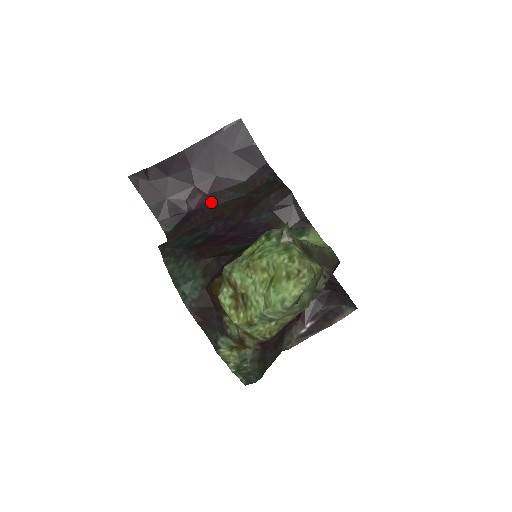
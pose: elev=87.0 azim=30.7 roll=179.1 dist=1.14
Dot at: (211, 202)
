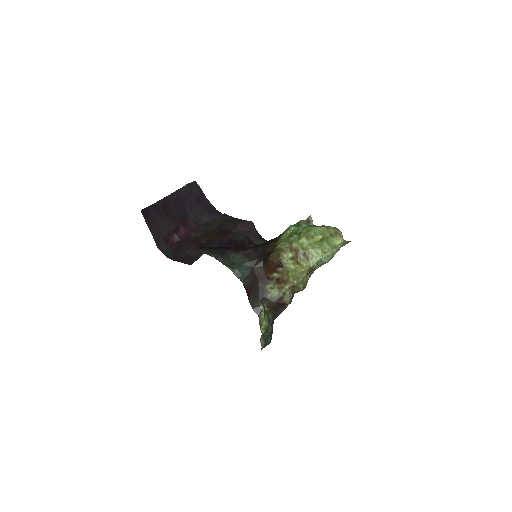
Dot at: (191, 234)
